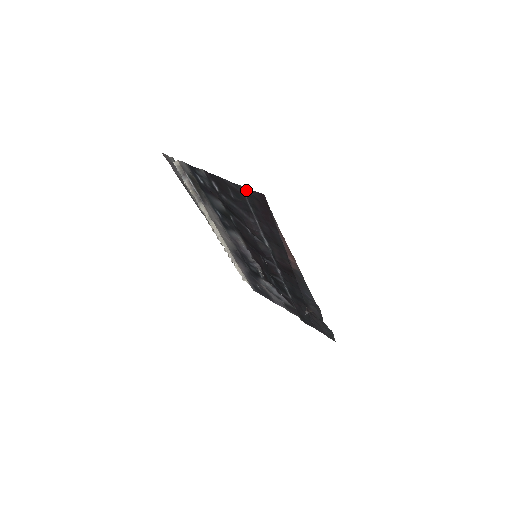
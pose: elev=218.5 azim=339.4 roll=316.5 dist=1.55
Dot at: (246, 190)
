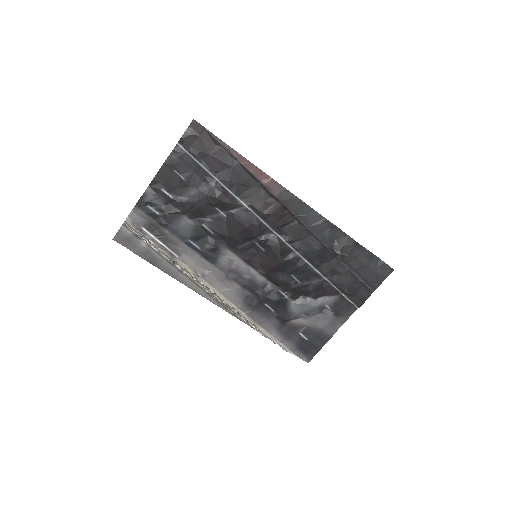
Dot at: (182, 139)
